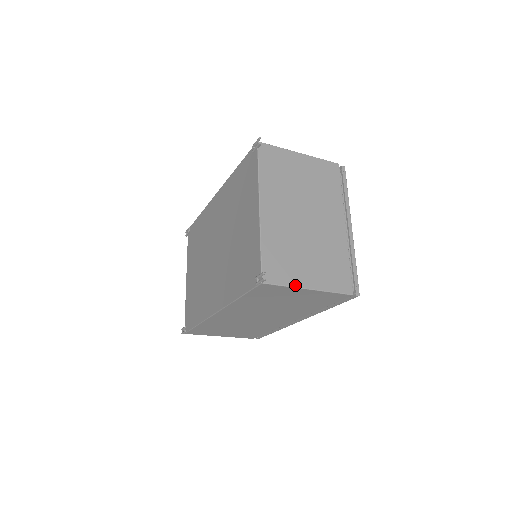
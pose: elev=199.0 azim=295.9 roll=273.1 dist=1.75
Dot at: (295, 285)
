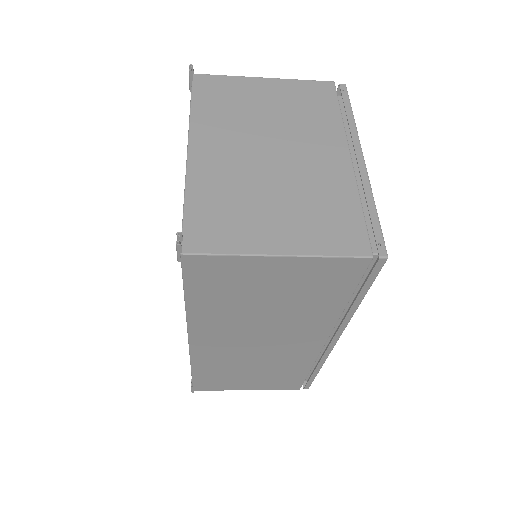
Dot at: (248, 251)
